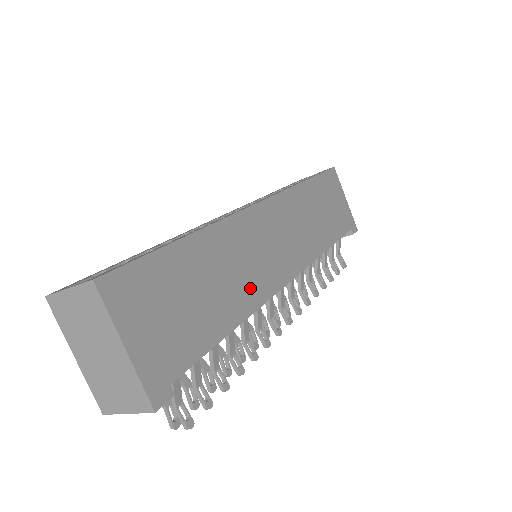
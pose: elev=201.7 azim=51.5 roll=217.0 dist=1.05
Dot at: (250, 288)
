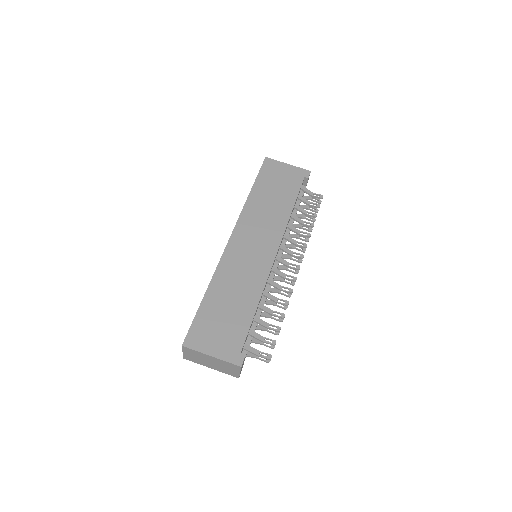
Dot at: (253, 282)
